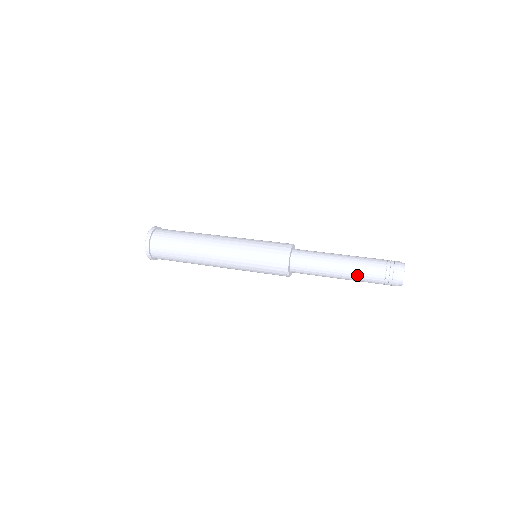
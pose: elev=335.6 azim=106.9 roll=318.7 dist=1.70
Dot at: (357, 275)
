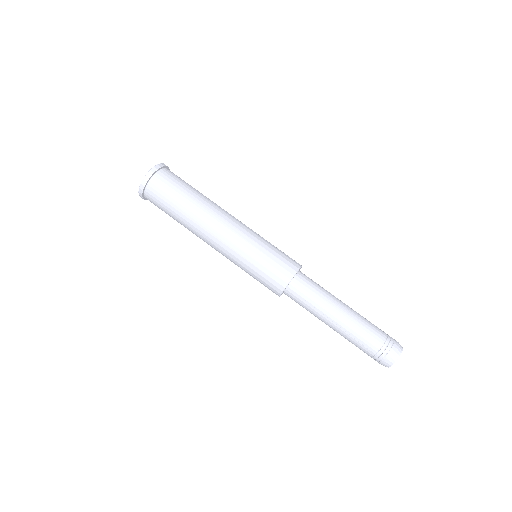
Dot at: occluded
